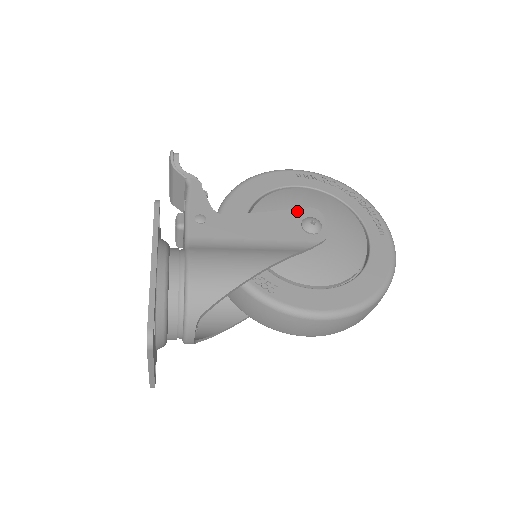
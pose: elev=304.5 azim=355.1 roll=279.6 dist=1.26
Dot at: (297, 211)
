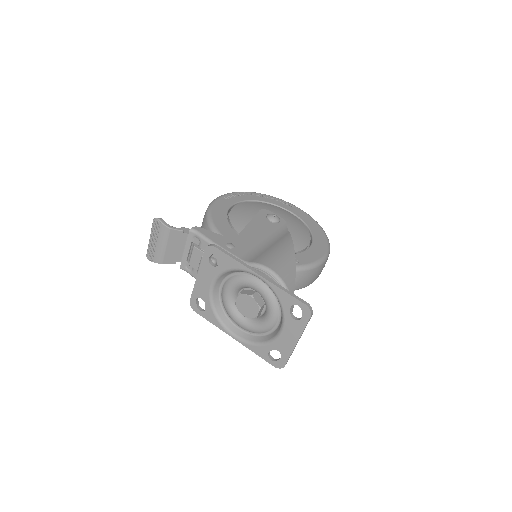
Dot at: (258, 215)
